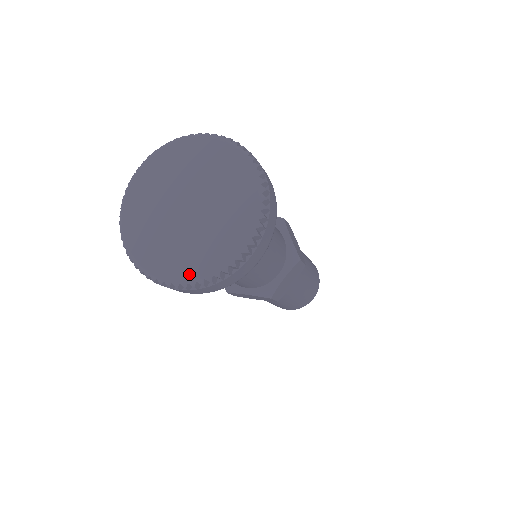
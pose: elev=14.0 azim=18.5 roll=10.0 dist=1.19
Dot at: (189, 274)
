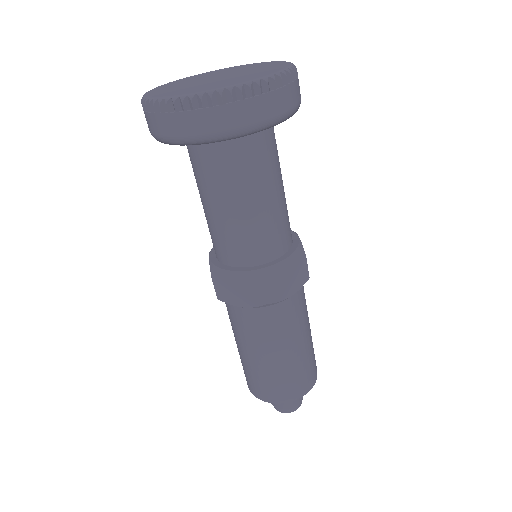
Dot at: (200, 90)
